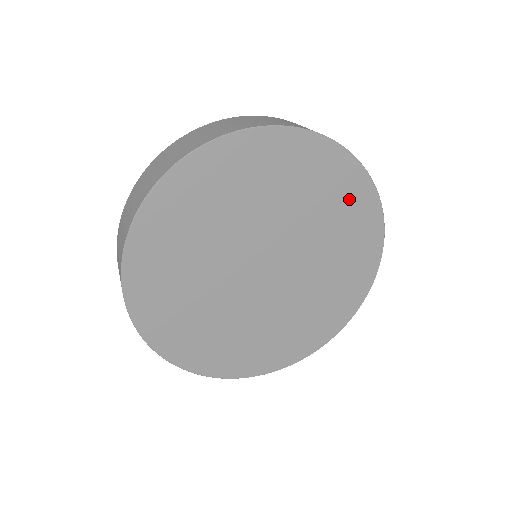
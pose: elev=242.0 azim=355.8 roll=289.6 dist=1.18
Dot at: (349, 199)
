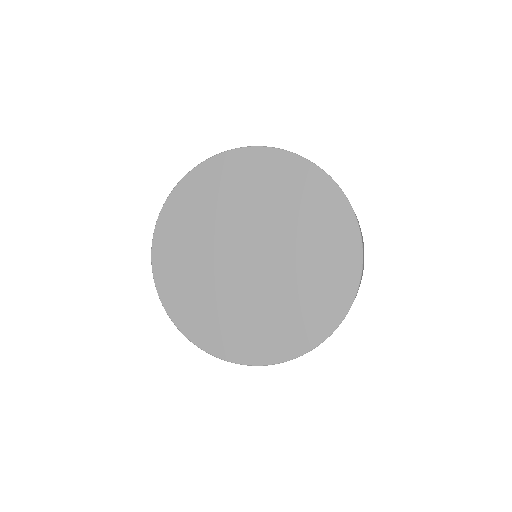
Dot at: (323, 207)
